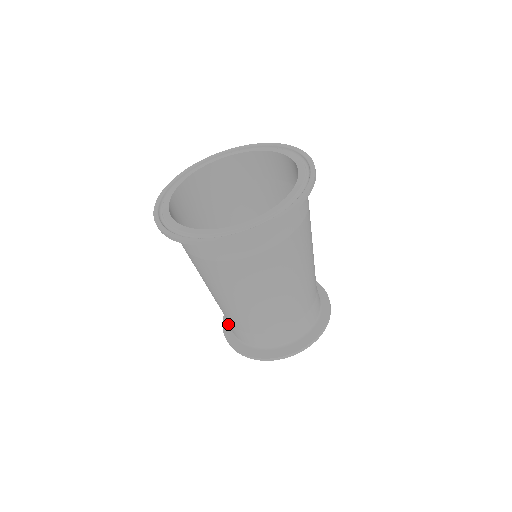
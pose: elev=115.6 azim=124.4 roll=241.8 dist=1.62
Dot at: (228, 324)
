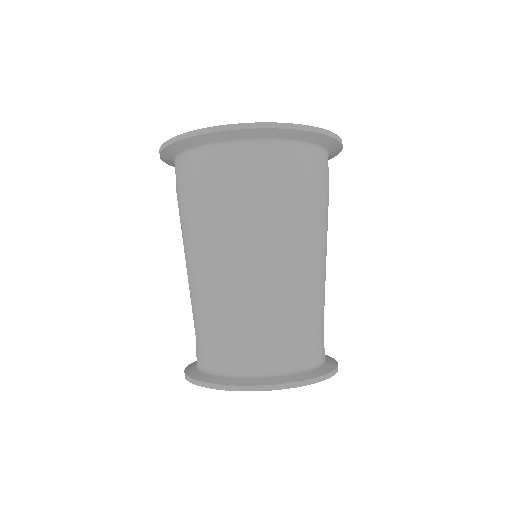
Dot at: occluded
